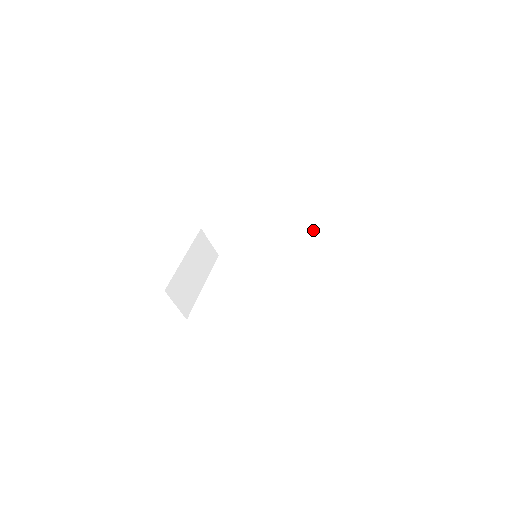
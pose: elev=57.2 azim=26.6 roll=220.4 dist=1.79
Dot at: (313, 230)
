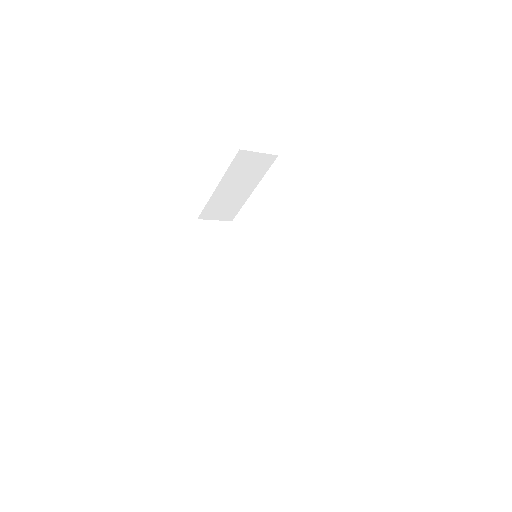
Dot at: occluded
